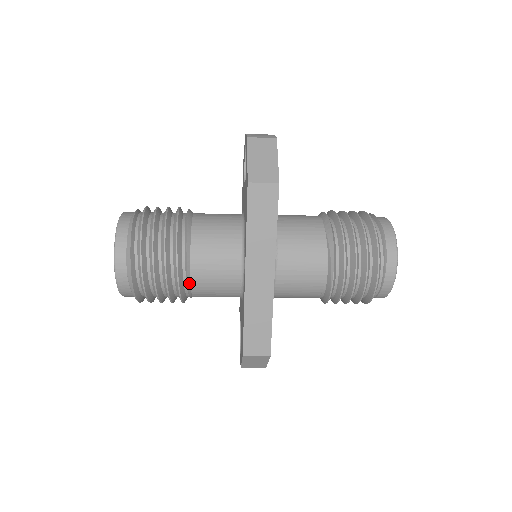
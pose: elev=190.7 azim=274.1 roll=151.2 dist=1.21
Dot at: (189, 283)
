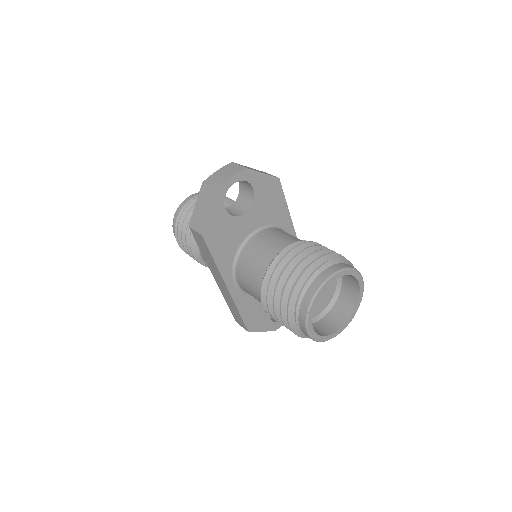
Dot at: (206, 263)
